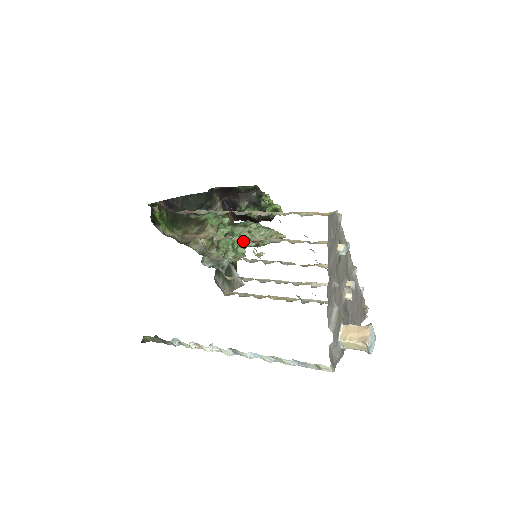
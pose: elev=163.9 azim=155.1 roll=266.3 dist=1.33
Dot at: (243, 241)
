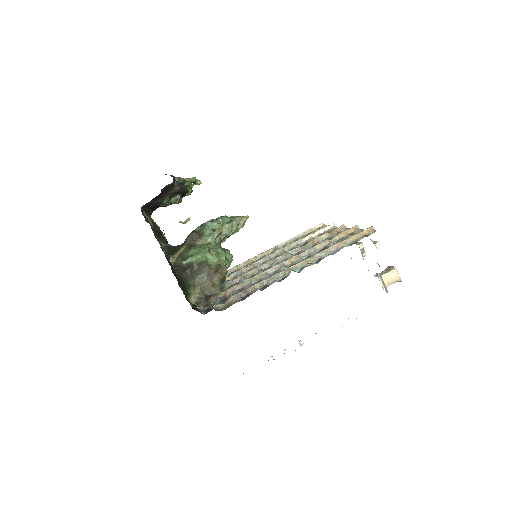
Dot at: (219, 244)
